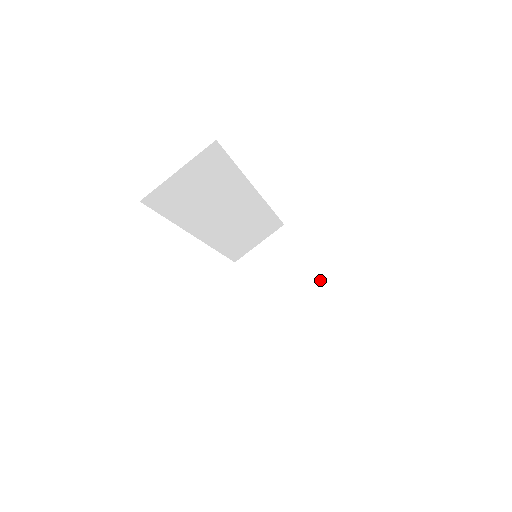
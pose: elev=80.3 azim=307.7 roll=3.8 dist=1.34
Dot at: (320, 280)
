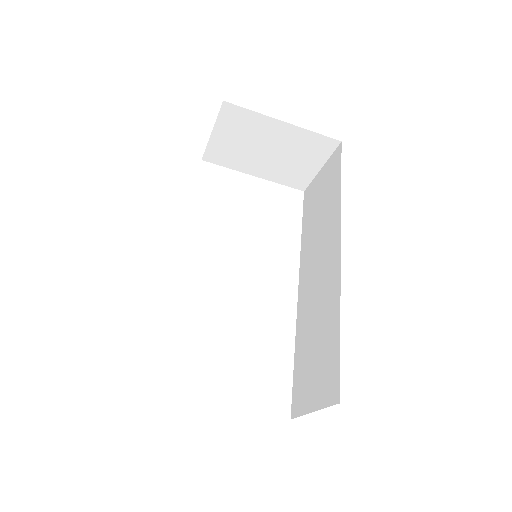
Dot at: (313, 137)
